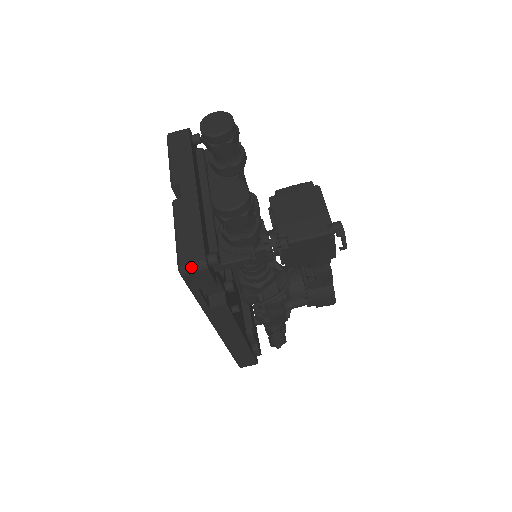
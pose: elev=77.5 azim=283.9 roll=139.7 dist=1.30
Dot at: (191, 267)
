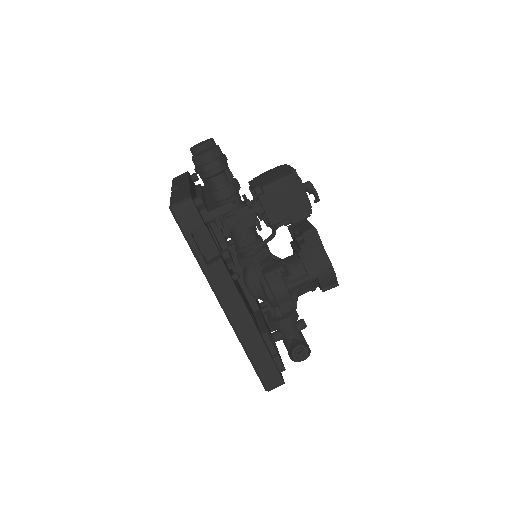
Dot at: (179, 203)
